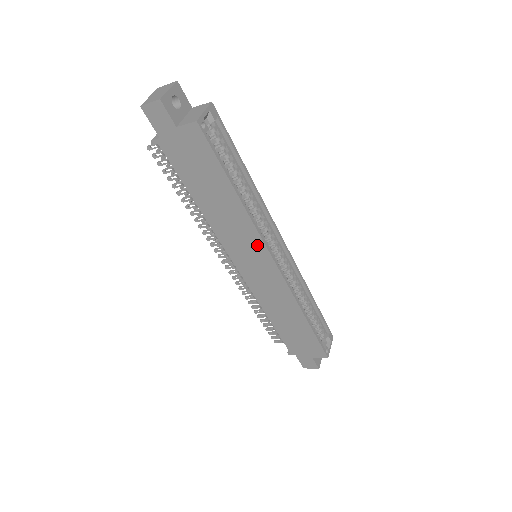
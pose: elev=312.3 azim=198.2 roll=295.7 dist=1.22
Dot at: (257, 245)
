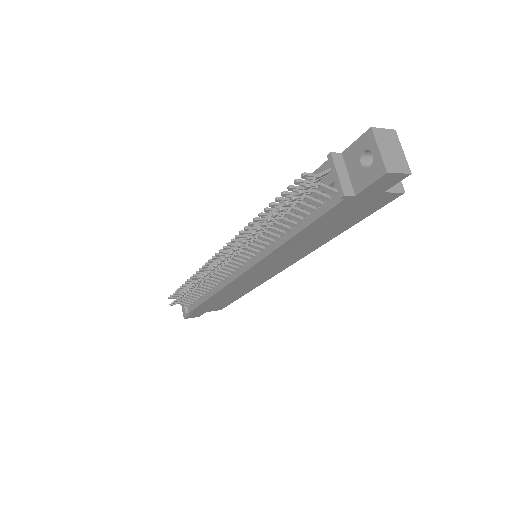
Dot at: (293, 260)
